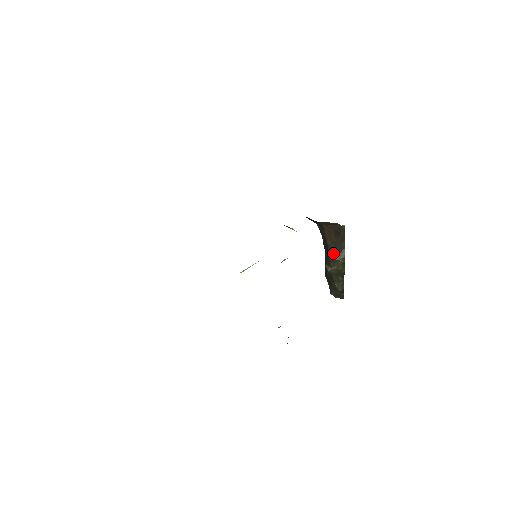
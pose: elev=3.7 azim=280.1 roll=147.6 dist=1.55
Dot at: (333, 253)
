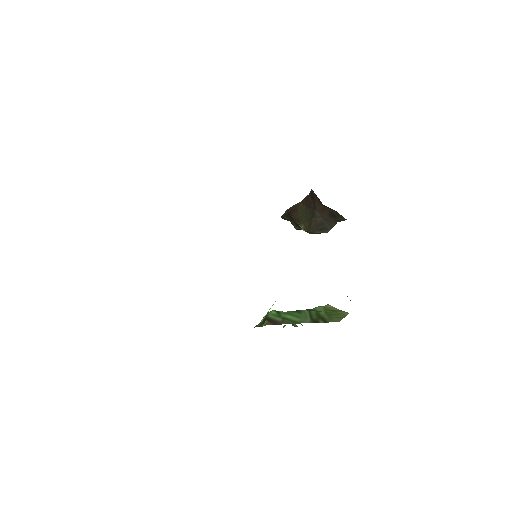
Dot at: (318, 226)
